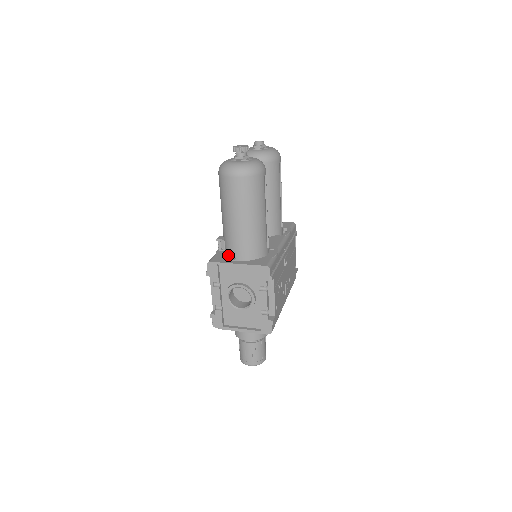
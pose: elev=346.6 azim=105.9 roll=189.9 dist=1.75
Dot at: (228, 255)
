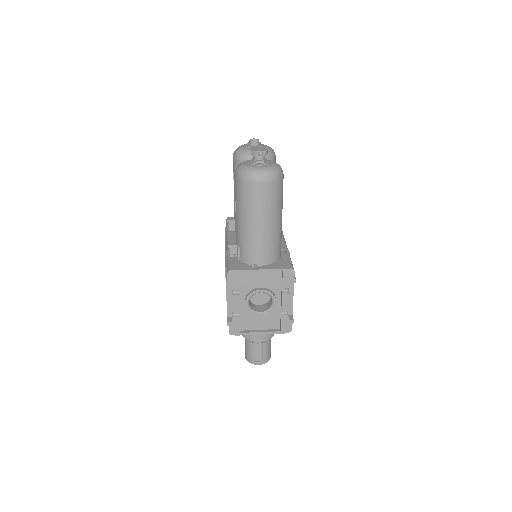
Dot at: (245, 261)
